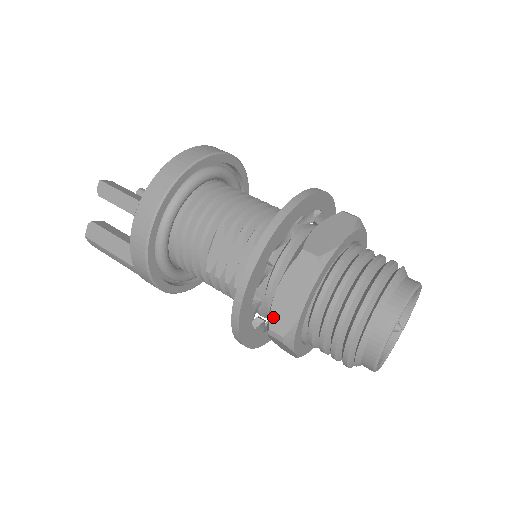
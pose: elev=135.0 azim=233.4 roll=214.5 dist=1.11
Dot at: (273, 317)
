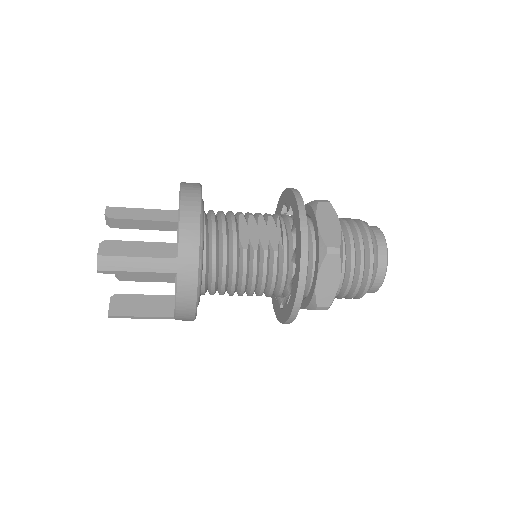
Dot at: (325, 239)
